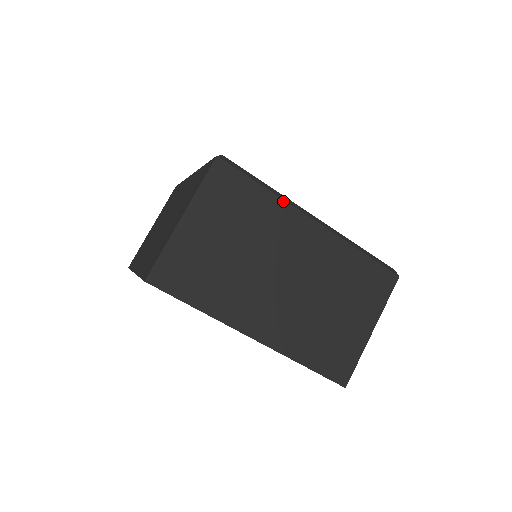
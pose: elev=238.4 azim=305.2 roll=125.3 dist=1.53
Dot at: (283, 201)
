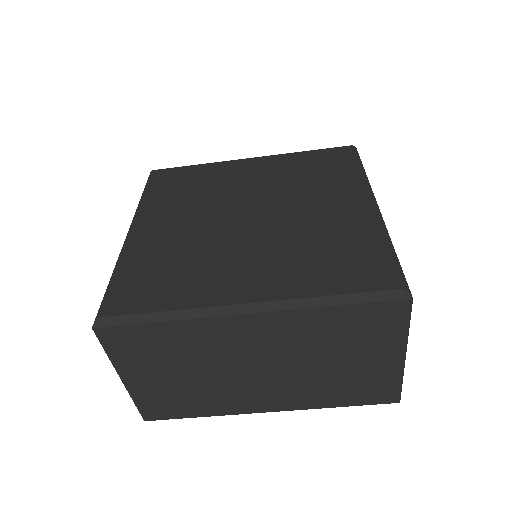
Dot at: (193, 320)
